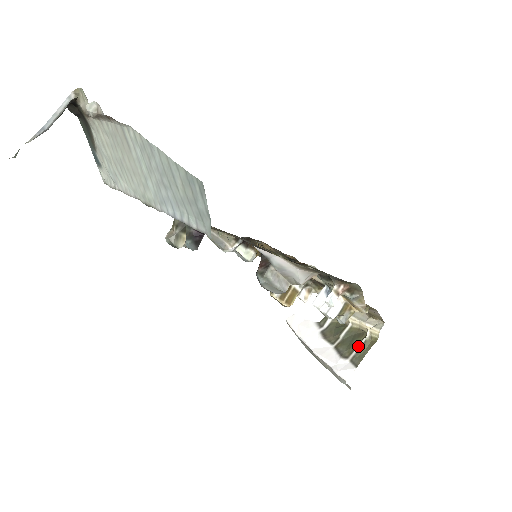
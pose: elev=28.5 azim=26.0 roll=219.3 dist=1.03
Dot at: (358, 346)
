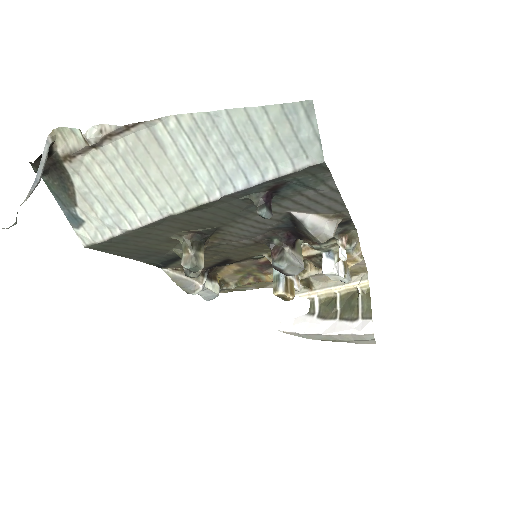
Dot at: (359, 304)
